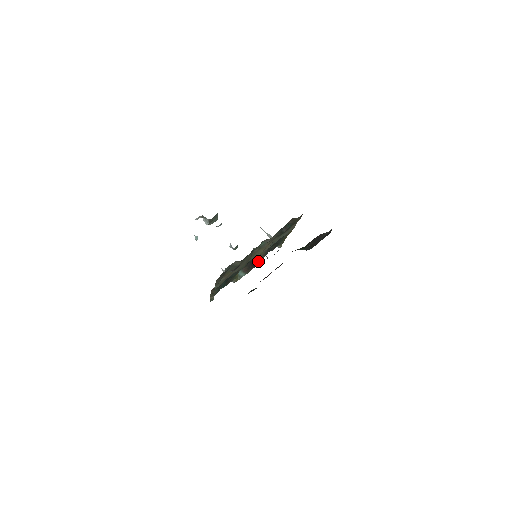
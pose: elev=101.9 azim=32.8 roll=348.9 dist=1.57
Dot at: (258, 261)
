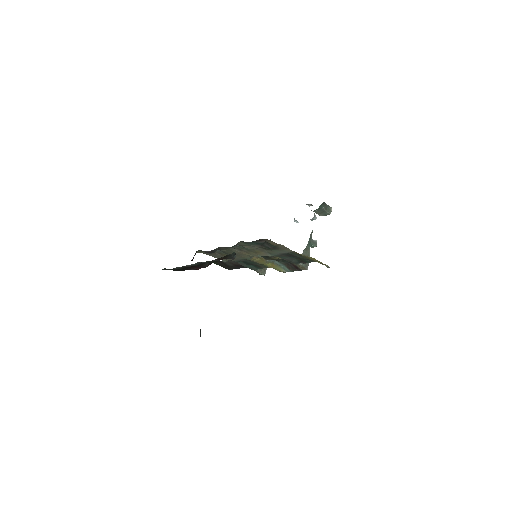
Dot at: (300, 266)
